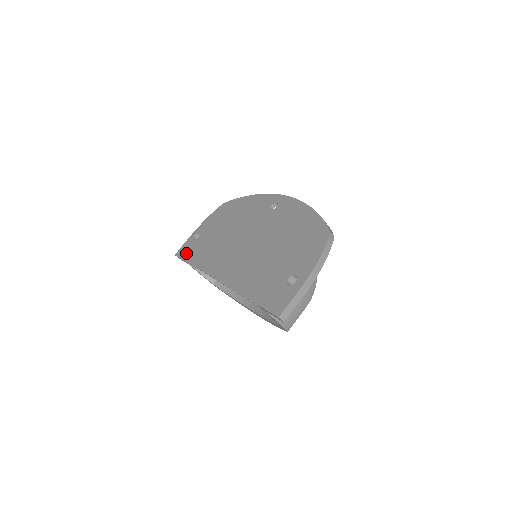
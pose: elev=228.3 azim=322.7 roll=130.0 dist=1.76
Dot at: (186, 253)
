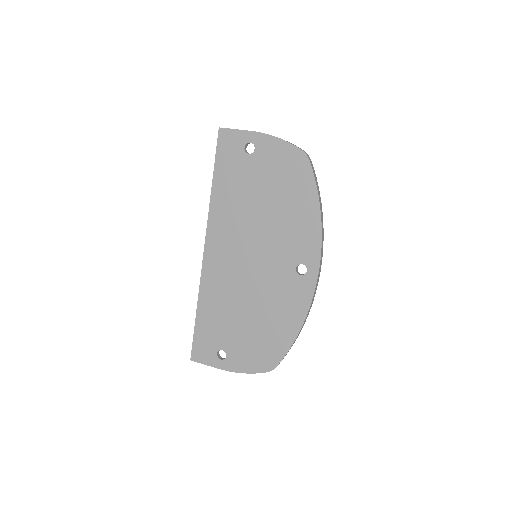
Dot at: (224, 154)
